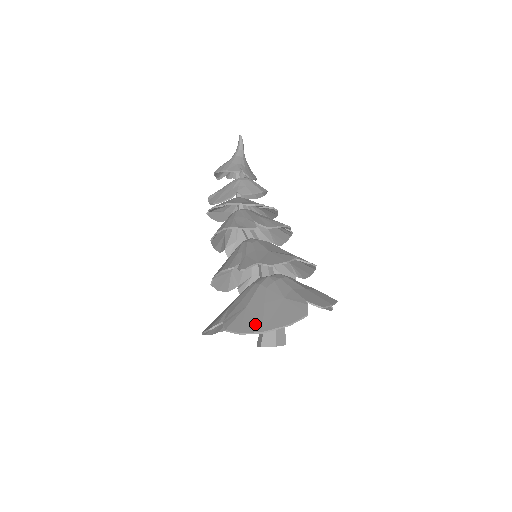
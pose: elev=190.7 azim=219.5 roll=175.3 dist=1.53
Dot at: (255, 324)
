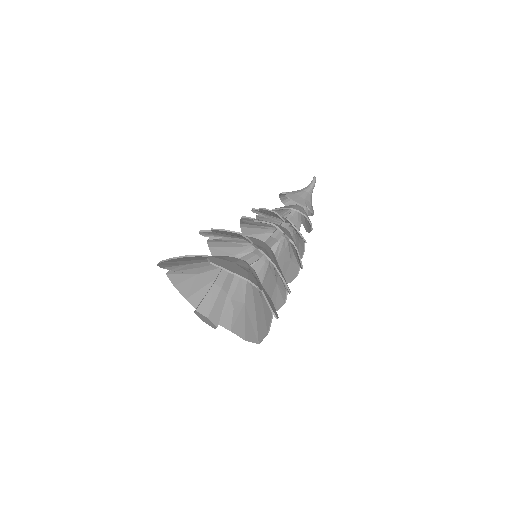
Dot at: (169, 262)
